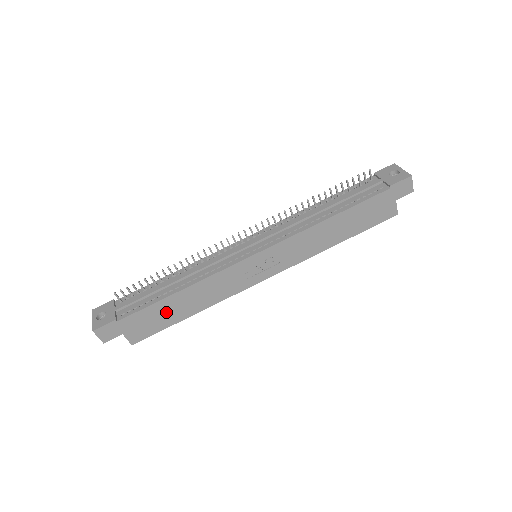
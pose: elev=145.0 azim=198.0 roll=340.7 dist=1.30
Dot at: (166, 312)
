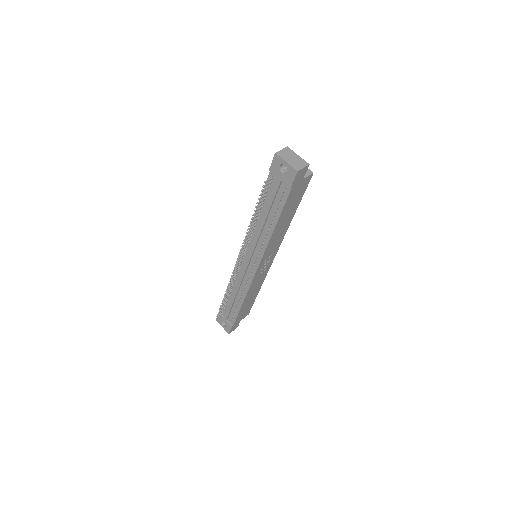
Dot at: (247, 305)
